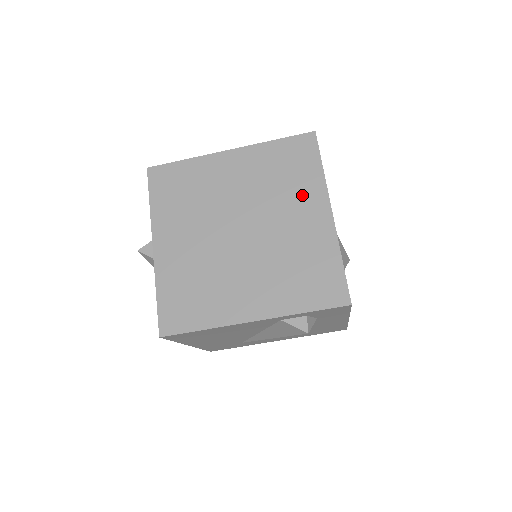
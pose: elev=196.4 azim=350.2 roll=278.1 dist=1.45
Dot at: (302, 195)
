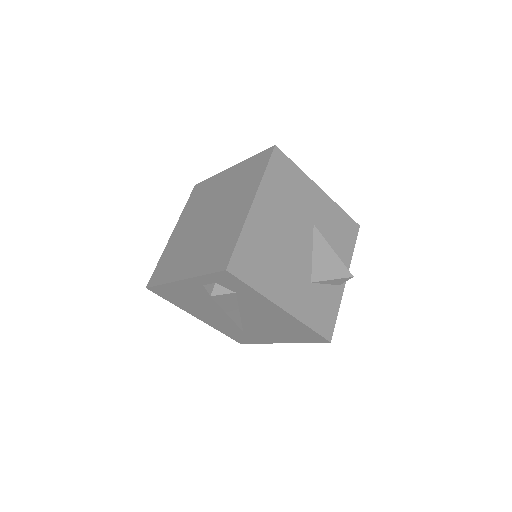
Dot at: (245, 192)
